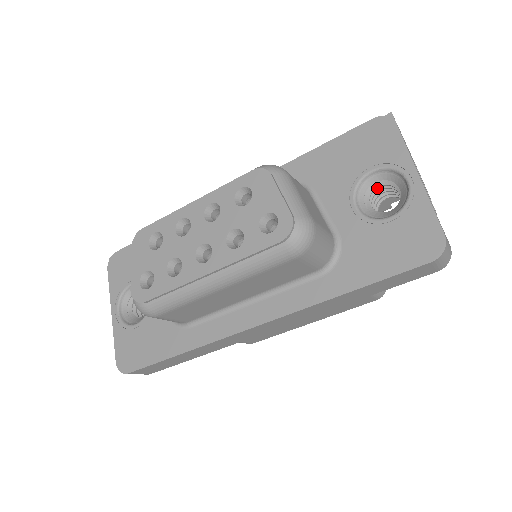
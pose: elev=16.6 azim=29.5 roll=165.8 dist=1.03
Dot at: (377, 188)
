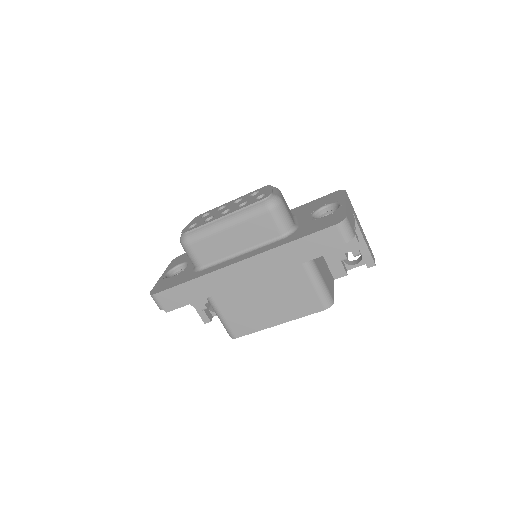
Dot at: occluded
